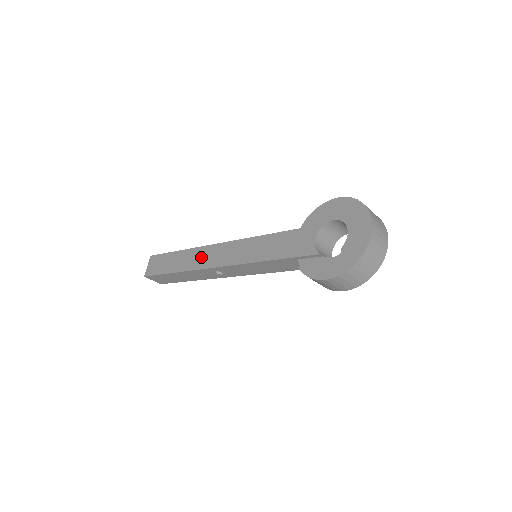
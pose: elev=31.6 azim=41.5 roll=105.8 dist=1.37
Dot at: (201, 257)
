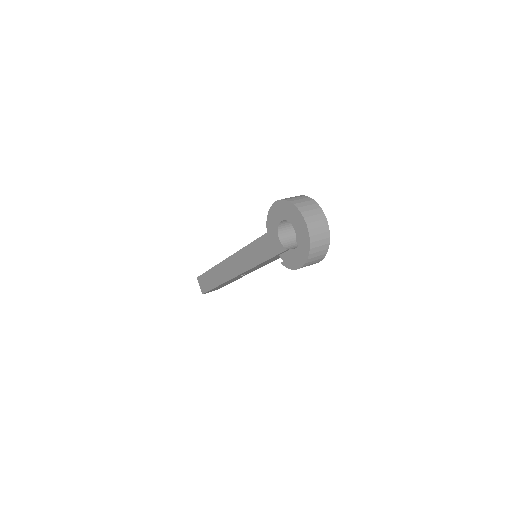
Dot at: (225, 271)
